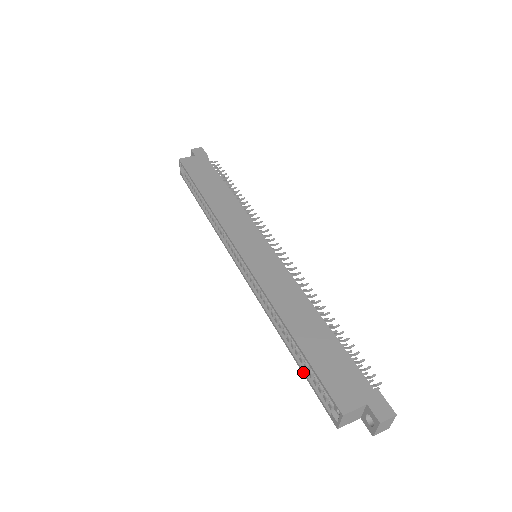
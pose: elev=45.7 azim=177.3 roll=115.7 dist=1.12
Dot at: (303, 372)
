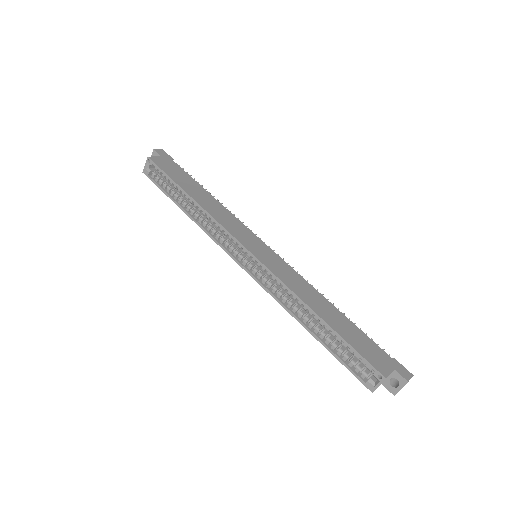
Dot at: (332, 352)
